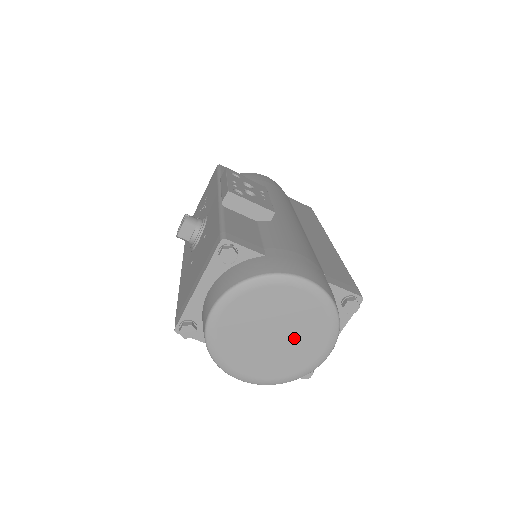
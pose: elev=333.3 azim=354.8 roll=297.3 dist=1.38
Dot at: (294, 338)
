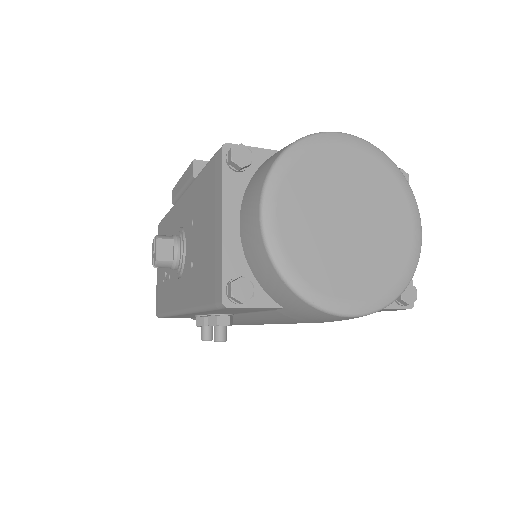
Dot at: (374, 216)
